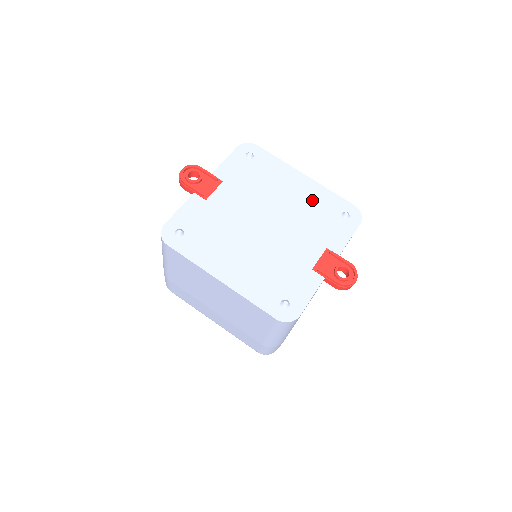
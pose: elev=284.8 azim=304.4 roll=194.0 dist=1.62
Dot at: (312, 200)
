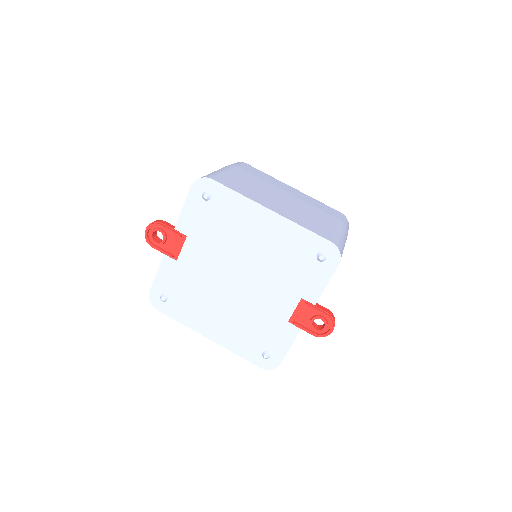
Dot at: (282, 243)
